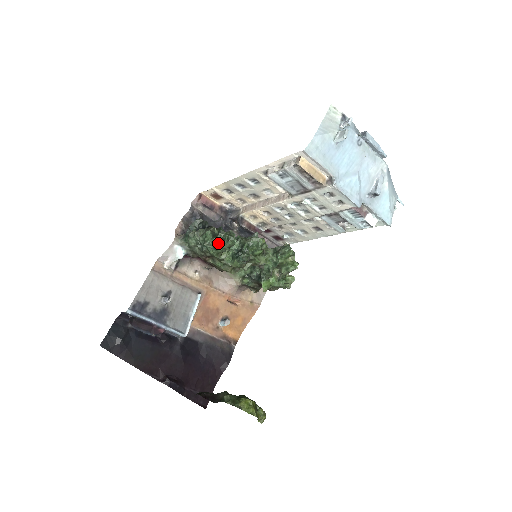
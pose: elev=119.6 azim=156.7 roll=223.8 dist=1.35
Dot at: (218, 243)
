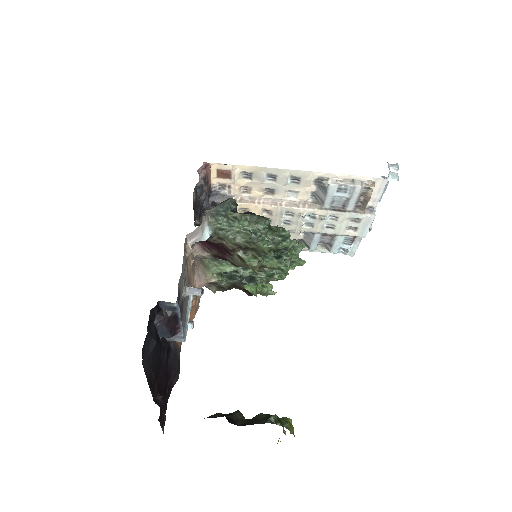
Dot at: (281, 239)
